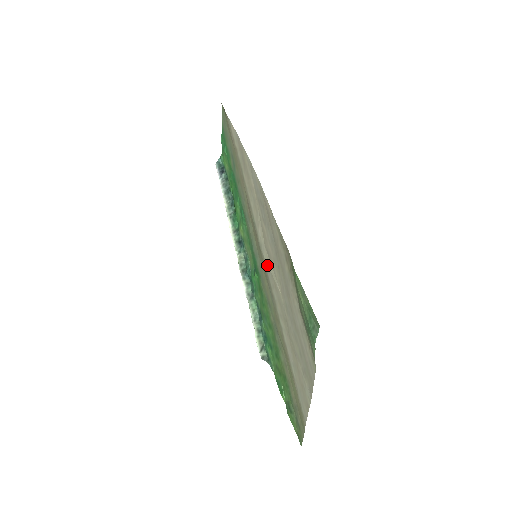
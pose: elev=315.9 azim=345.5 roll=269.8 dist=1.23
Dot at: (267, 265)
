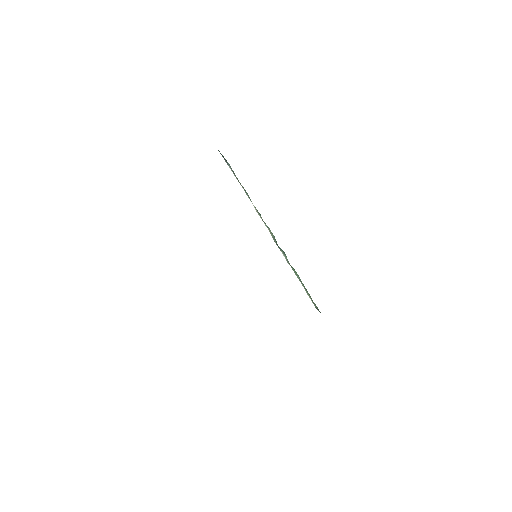
Dot at: occluded
